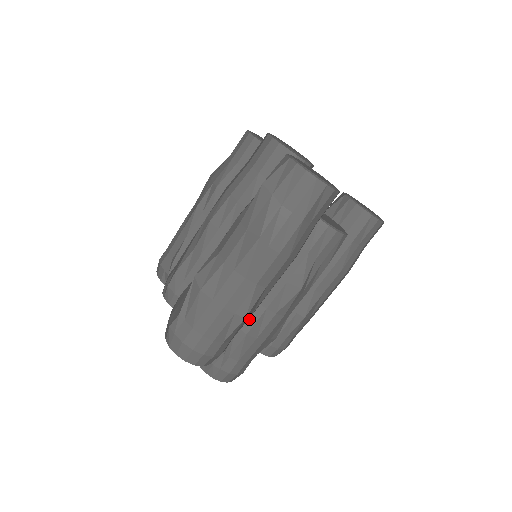
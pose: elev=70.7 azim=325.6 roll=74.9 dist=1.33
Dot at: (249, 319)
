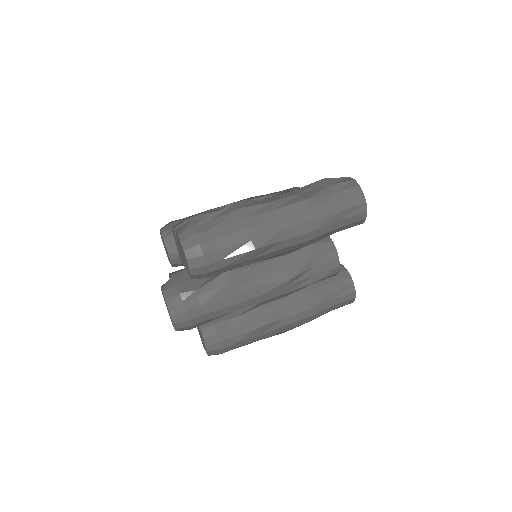
Dot at: (238, 275)
